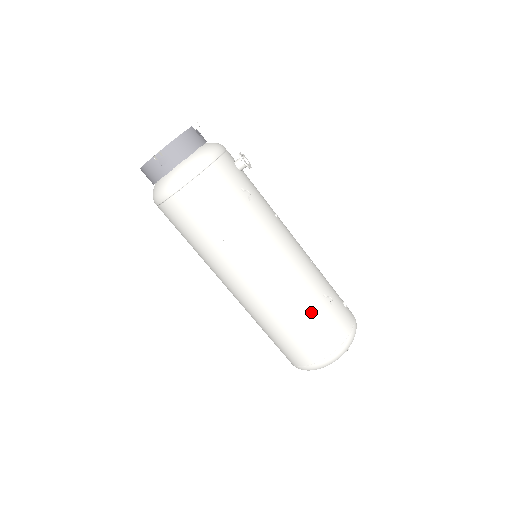
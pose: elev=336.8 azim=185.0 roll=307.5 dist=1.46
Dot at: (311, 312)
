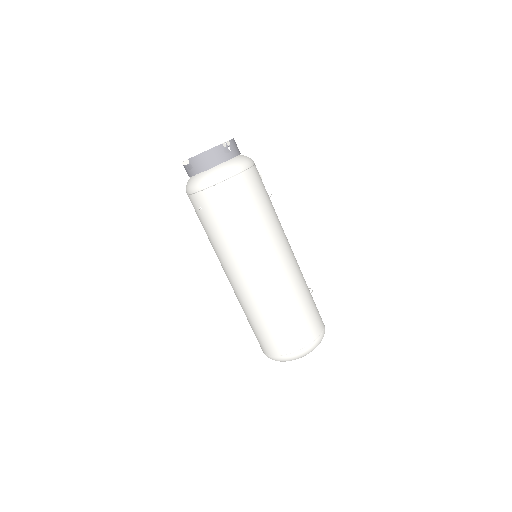
Dot at: (309, 294)
